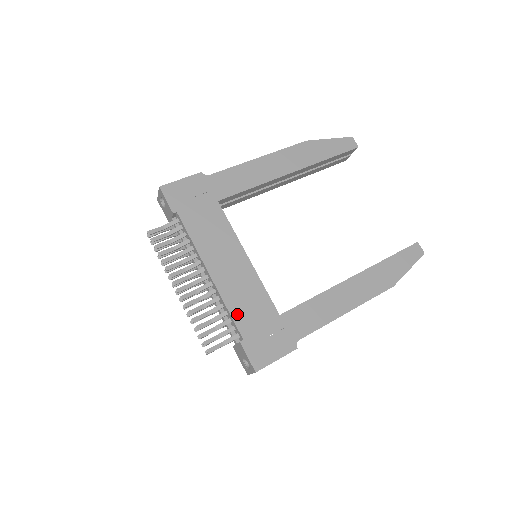
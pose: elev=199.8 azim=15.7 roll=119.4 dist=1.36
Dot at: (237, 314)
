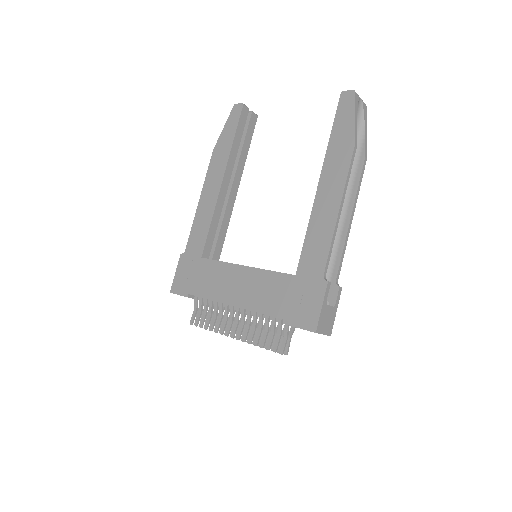
Dot at: (270, 309)
